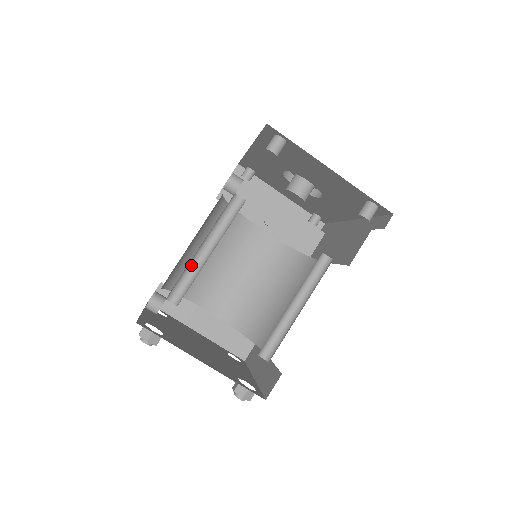
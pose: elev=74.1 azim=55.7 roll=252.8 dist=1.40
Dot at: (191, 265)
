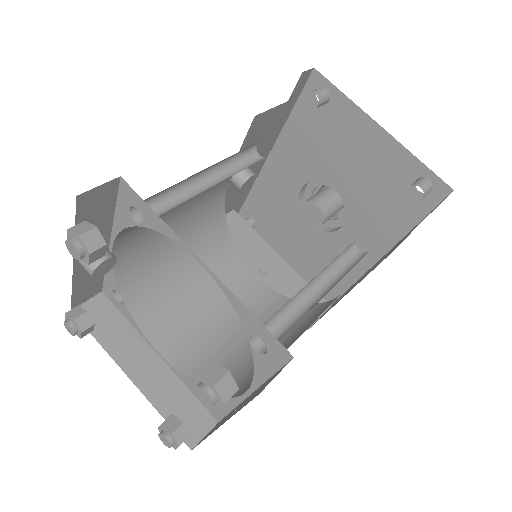
Dot at: (179, 192)
